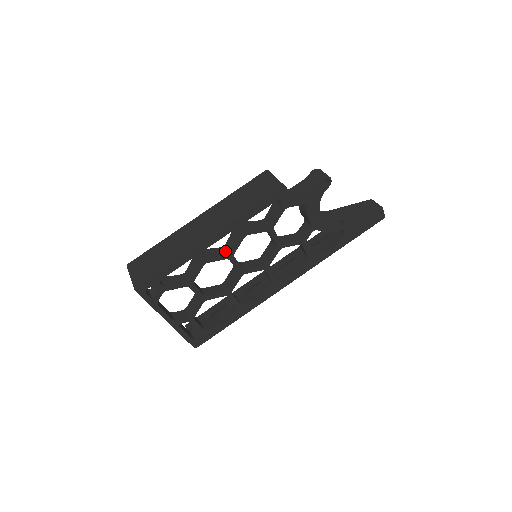
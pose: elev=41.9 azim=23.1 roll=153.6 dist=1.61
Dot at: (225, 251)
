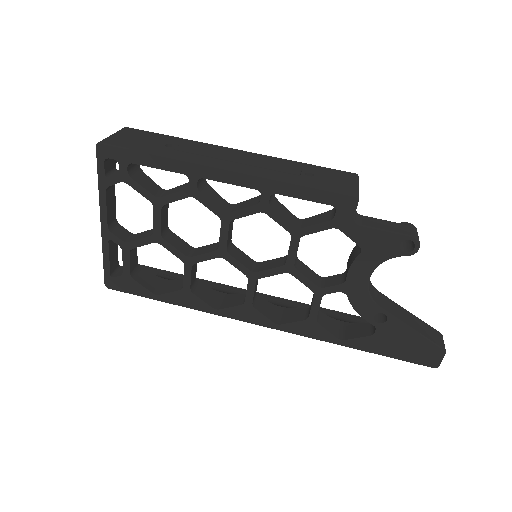
Dot at: (226, 208)
